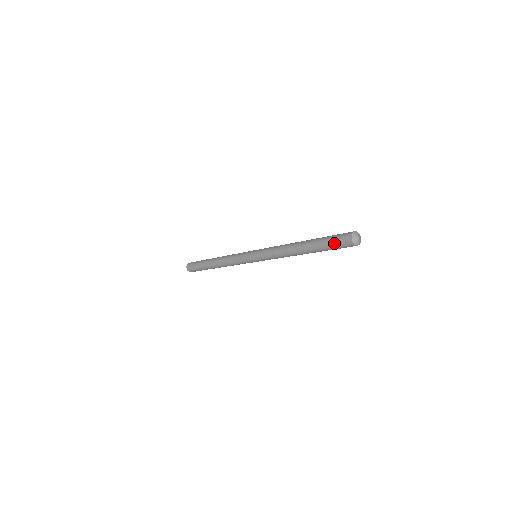
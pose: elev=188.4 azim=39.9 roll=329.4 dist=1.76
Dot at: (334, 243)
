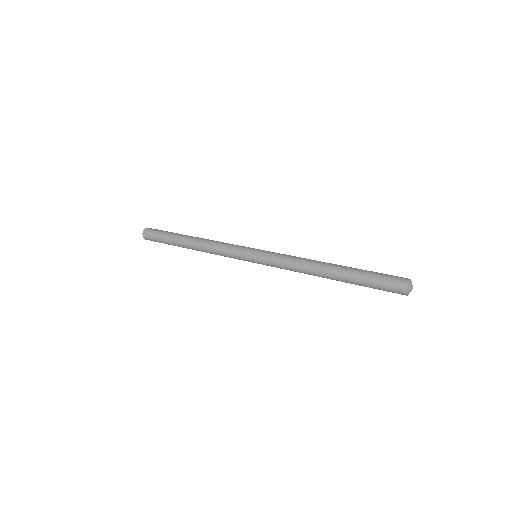
Dot at: (380, 285)
